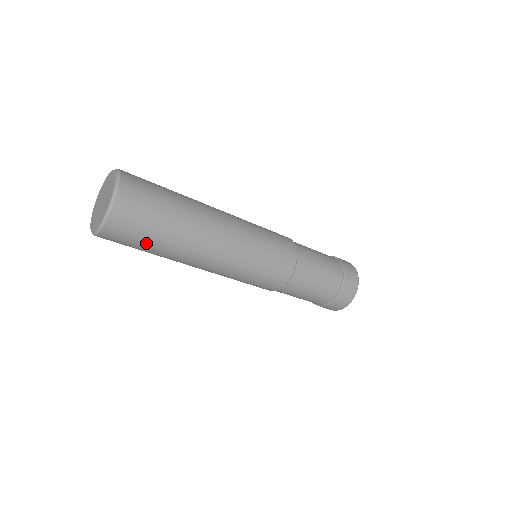
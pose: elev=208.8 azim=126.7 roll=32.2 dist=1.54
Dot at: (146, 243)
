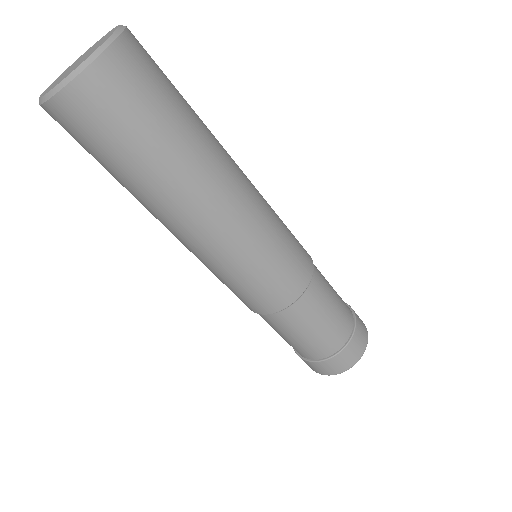
Dot at: (99, 161)
